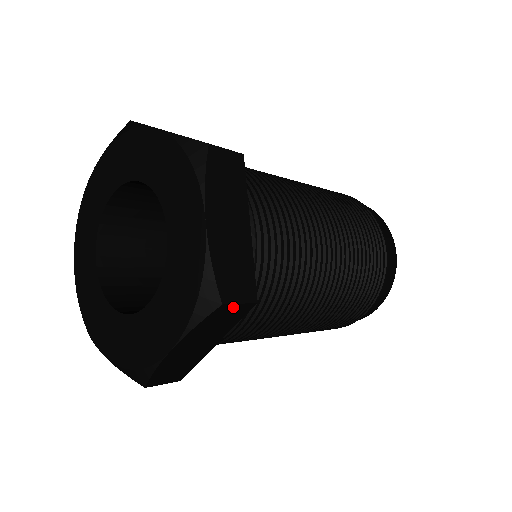
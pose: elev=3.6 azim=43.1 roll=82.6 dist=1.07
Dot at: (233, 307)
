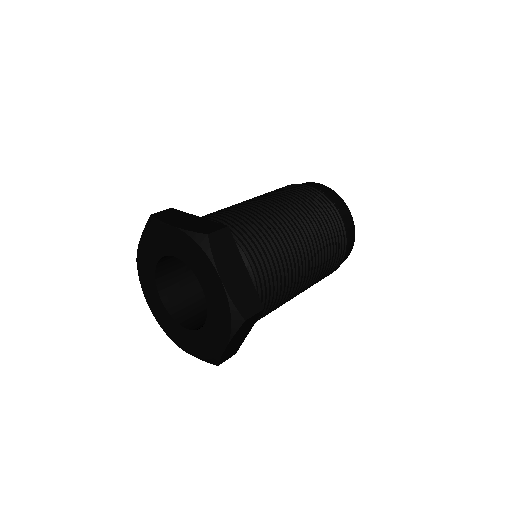
Dot at: (251, 318)
